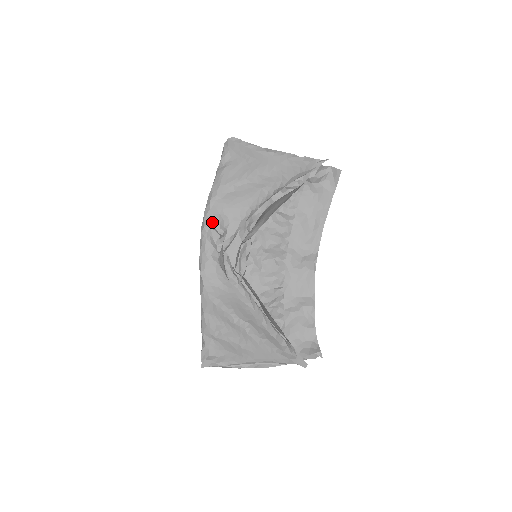
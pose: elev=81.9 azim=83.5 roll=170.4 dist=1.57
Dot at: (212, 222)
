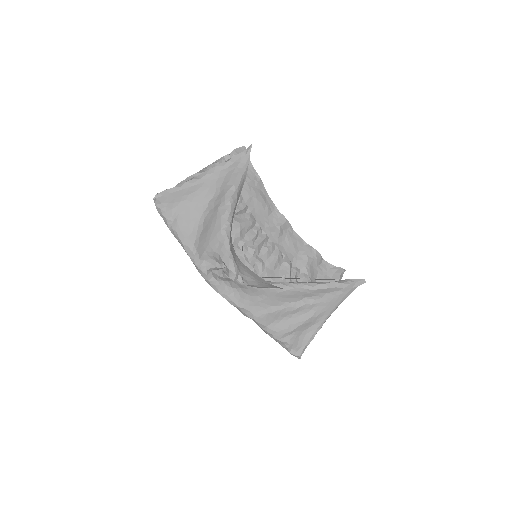
Dot at: (210, 266)
